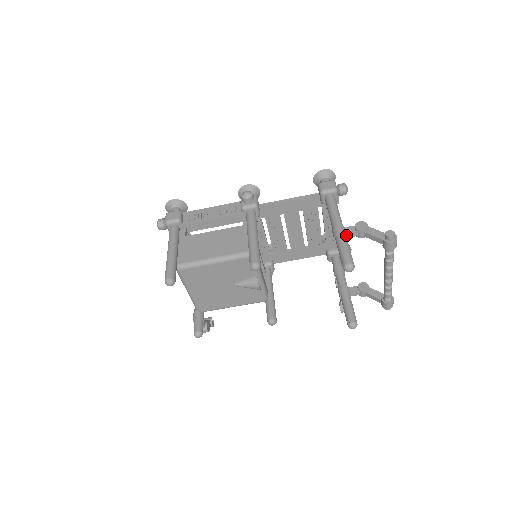
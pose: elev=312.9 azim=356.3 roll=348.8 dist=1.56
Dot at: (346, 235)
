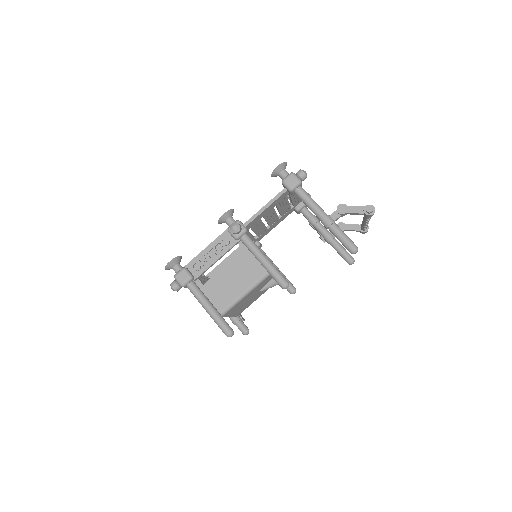
Dot at: occluded
